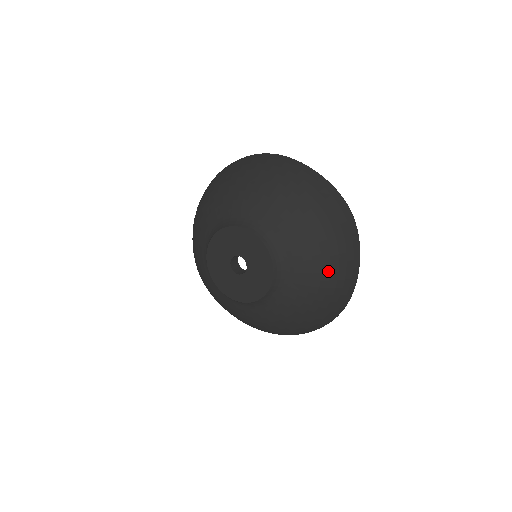
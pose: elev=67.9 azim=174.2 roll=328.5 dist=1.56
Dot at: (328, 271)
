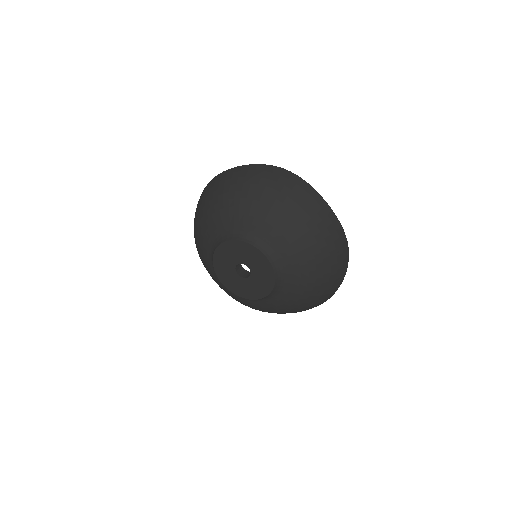
Dot at: (315, 295)
